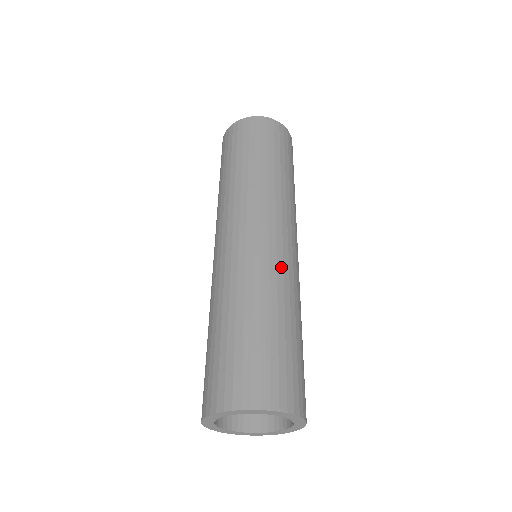
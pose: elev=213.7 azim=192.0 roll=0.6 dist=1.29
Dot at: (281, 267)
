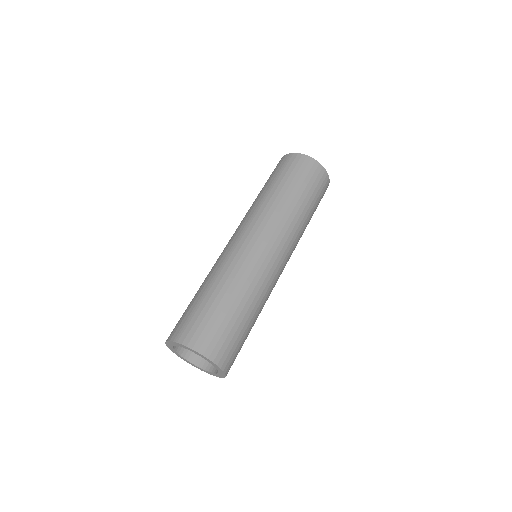
Dot at: (237, 259)
